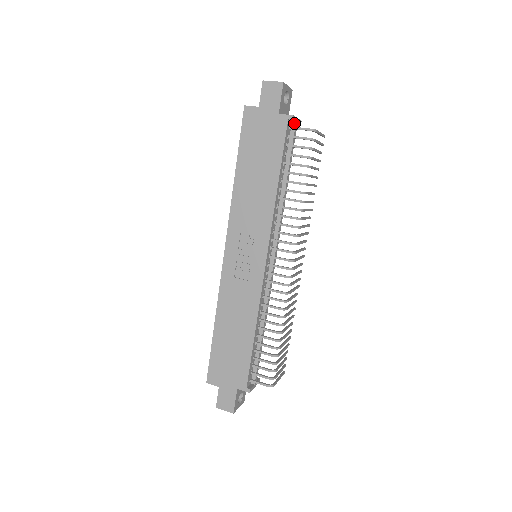
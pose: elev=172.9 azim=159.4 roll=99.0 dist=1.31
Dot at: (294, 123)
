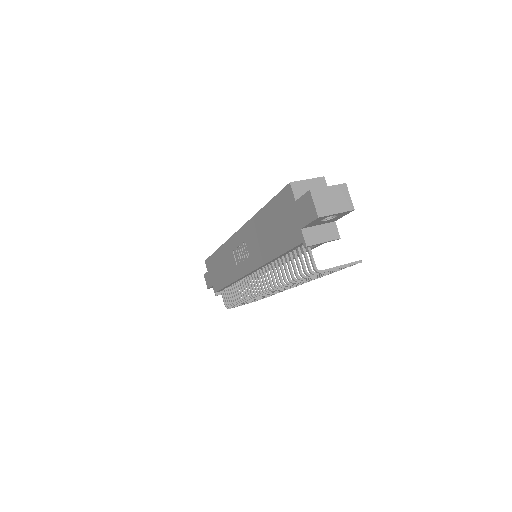
Dot at: (317, 243)
